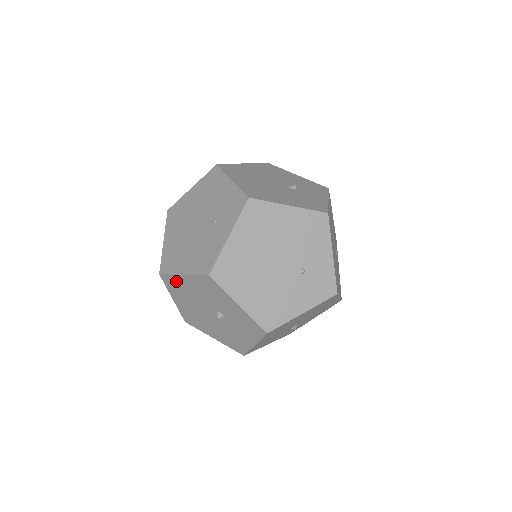
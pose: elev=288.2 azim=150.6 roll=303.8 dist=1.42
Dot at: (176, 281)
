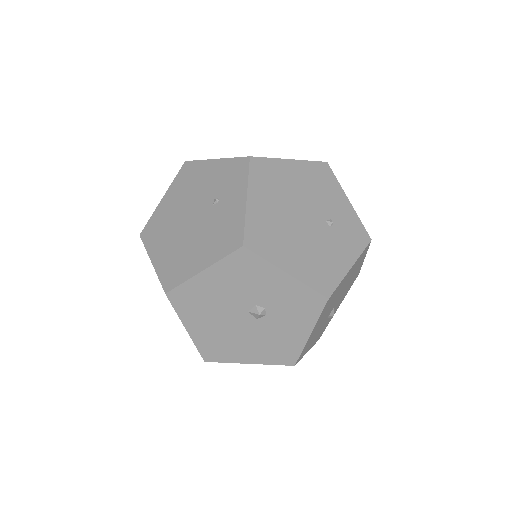
Dot at: (192, 290)
